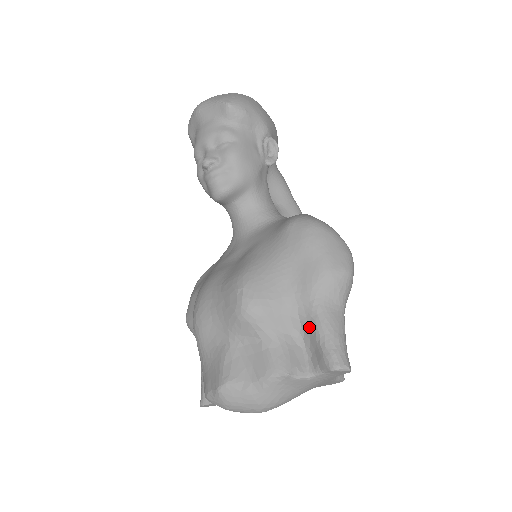
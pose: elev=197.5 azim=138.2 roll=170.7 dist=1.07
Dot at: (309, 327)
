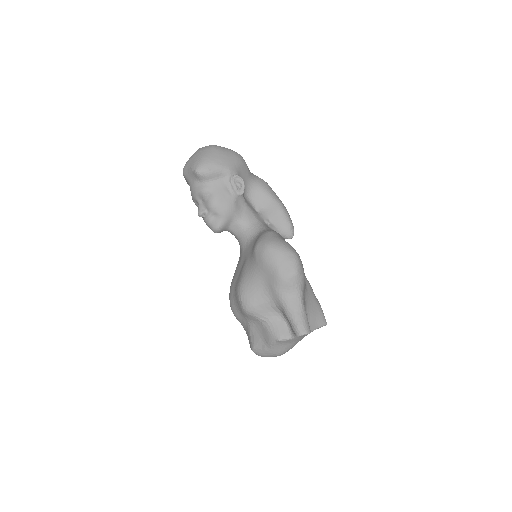
Dot at: (282, 311)
